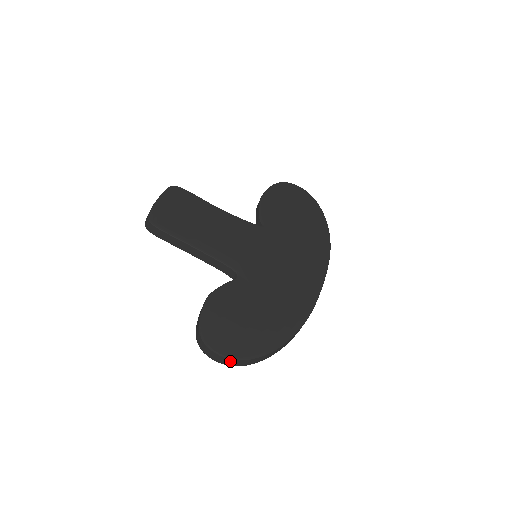
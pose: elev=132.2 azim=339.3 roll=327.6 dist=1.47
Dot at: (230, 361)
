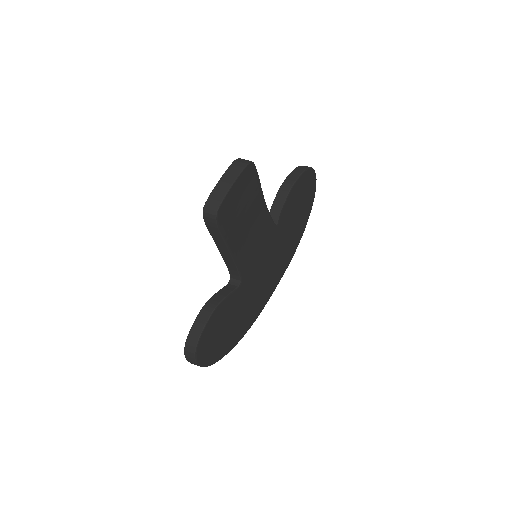
Dot at: occluded
